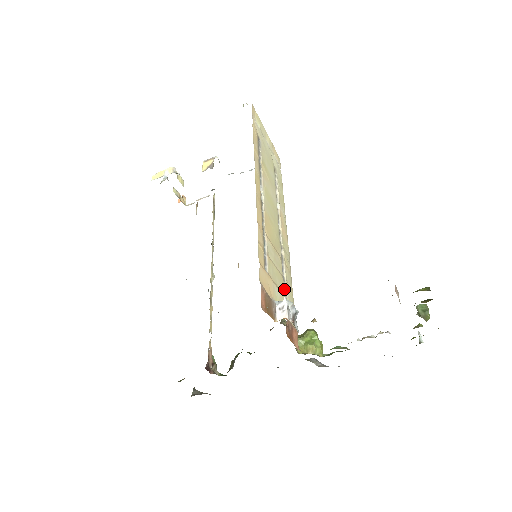
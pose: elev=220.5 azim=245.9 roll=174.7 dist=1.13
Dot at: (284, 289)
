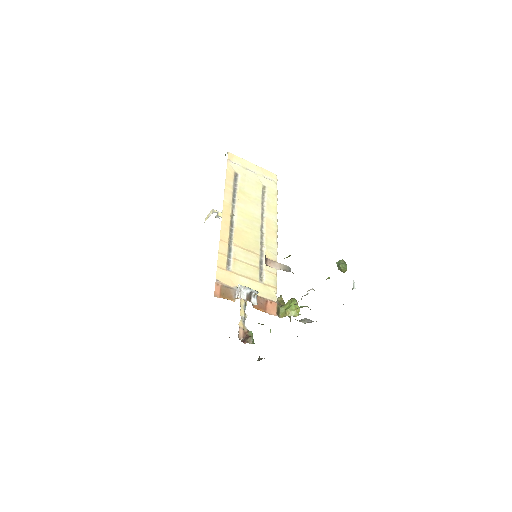
Dot at: (262, 276)
